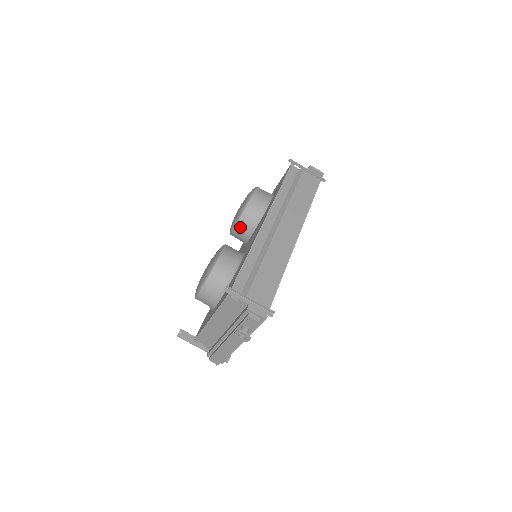
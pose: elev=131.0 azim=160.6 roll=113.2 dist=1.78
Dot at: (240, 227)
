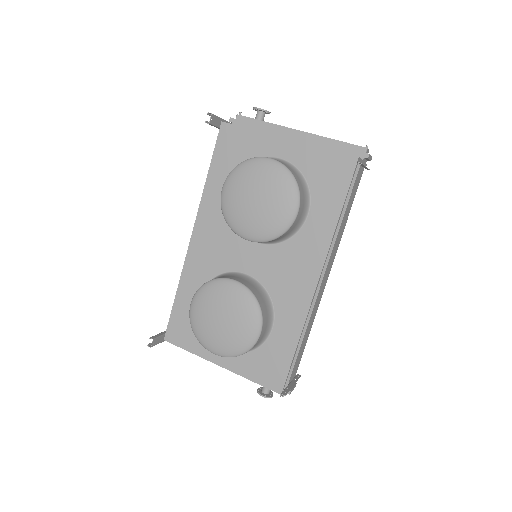
Dot at: (259, 242)
